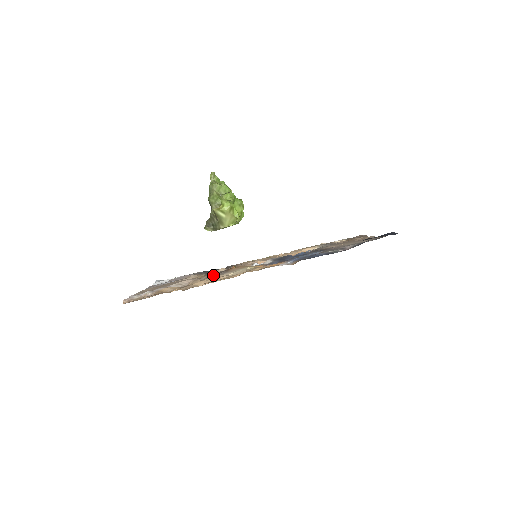
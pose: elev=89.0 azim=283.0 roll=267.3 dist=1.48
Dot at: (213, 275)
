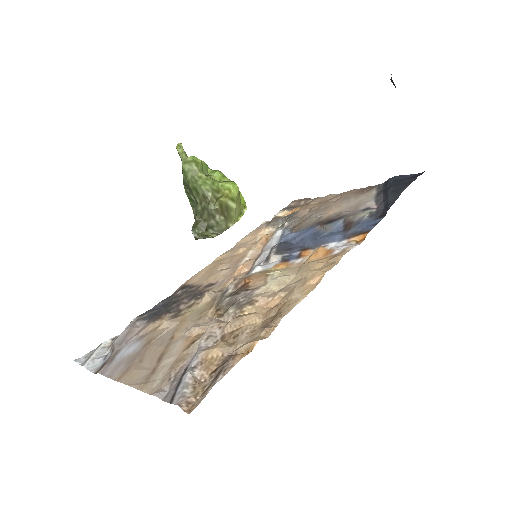
Dot at: (241, 302)
